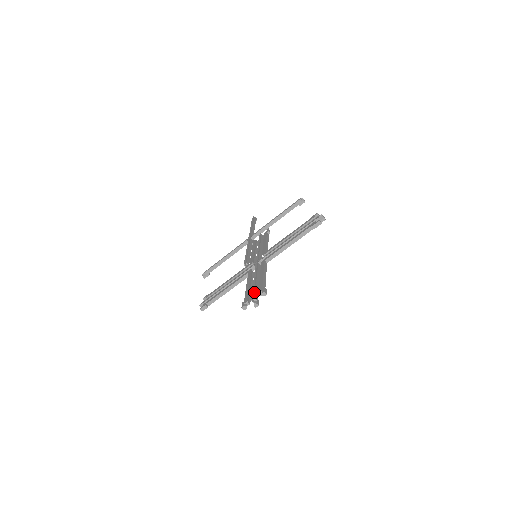
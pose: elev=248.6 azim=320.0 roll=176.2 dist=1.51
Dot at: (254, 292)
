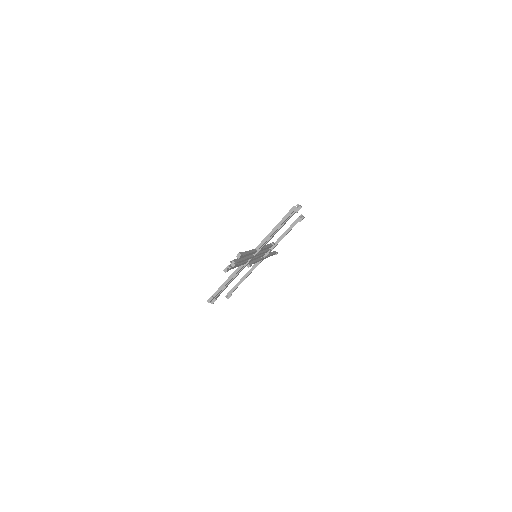
Dot at: (235, 259)
